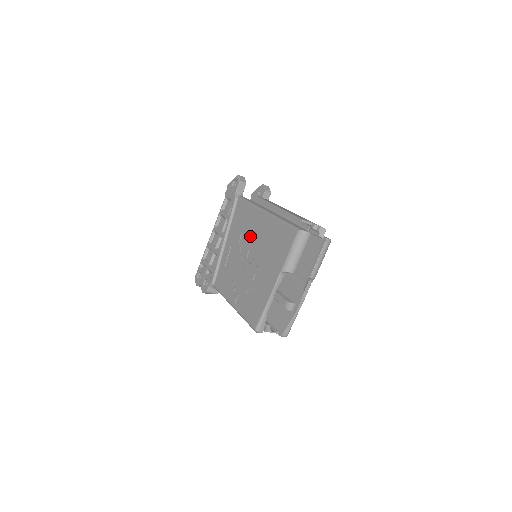
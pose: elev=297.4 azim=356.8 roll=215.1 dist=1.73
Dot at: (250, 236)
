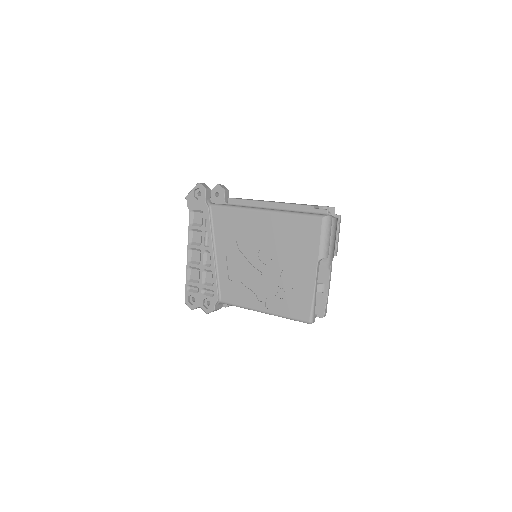
Dot at: (253, 239)
